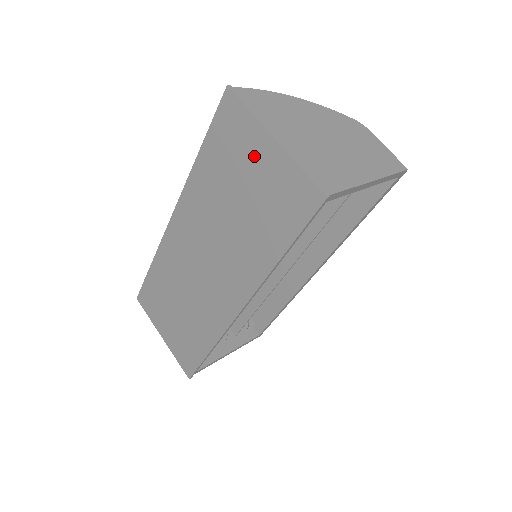
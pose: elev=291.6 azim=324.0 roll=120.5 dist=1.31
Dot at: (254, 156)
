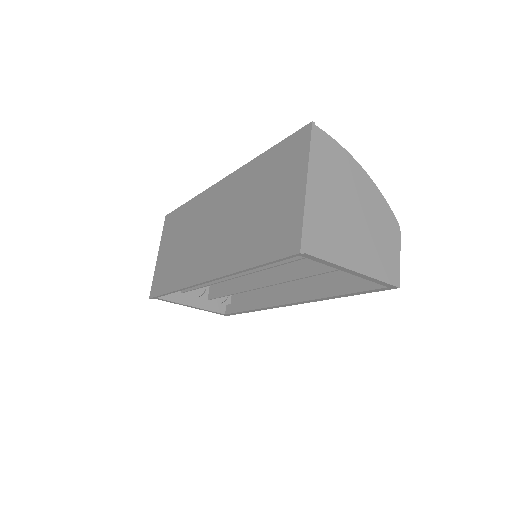
Dot at: (288, 184)
